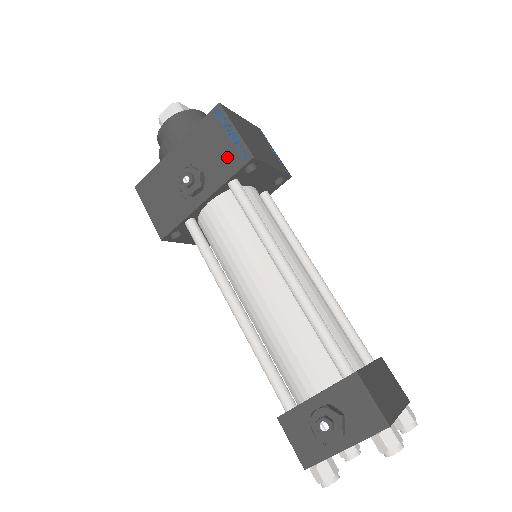
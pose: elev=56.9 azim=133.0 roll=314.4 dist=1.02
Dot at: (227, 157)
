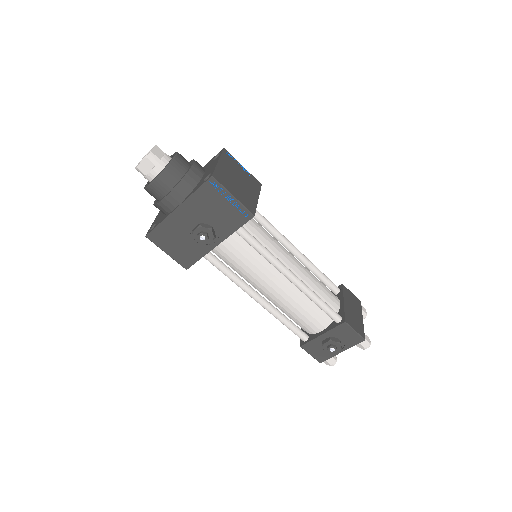
Dot at: (231, 216)
